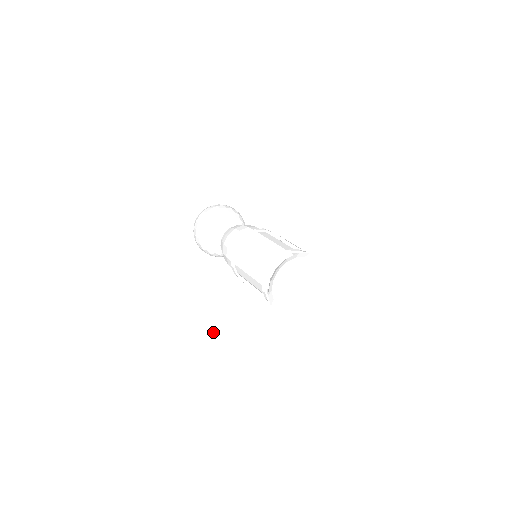
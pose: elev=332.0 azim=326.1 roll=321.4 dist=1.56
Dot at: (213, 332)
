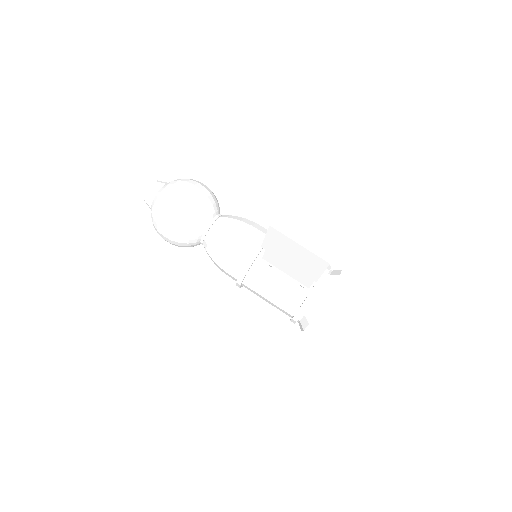
Dot at: occluded
